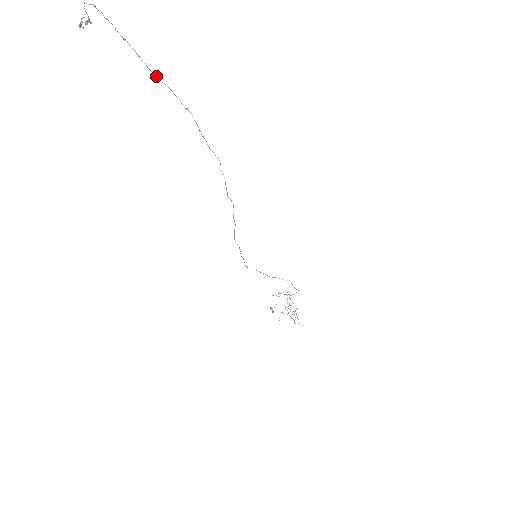
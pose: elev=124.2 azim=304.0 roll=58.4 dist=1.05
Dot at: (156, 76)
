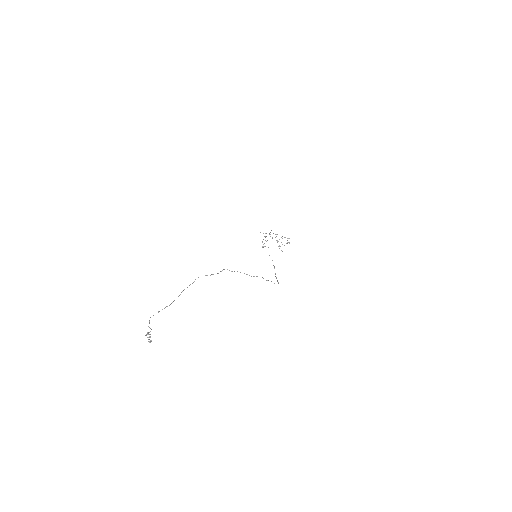
Dot at: occluded
